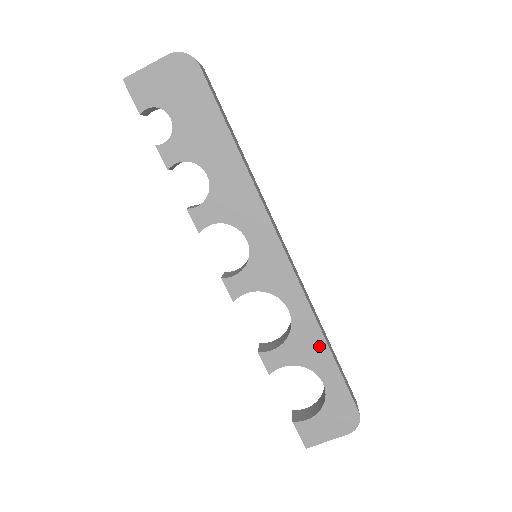
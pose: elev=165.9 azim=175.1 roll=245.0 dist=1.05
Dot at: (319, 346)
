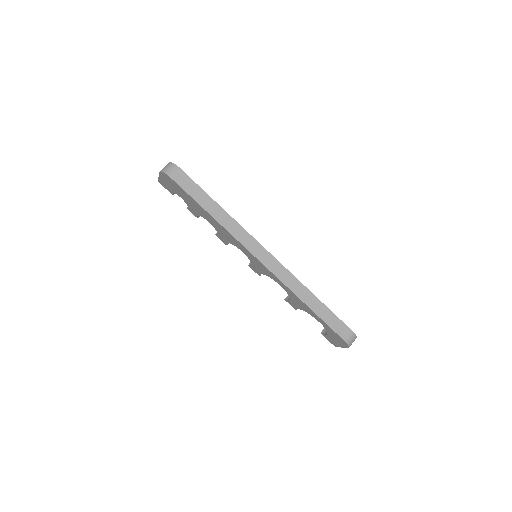
Dot at: (304, 305)
